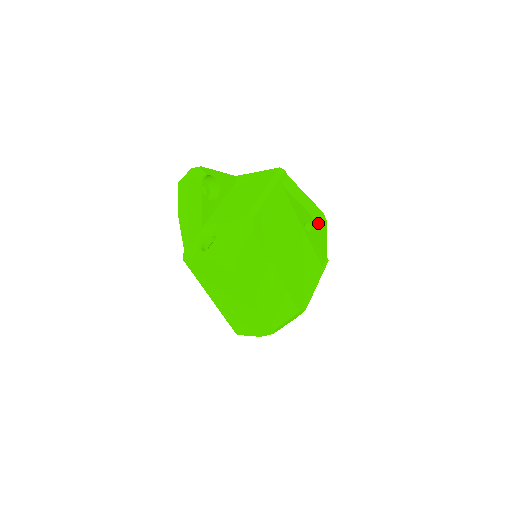
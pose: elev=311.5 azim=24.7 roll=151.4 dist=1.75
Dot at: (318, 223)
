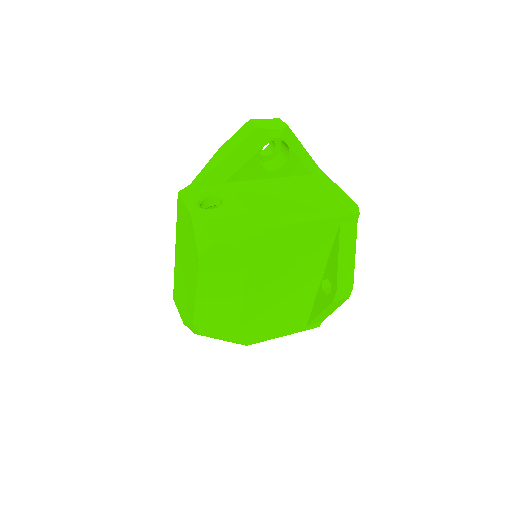
Dot at: (336, 292)
